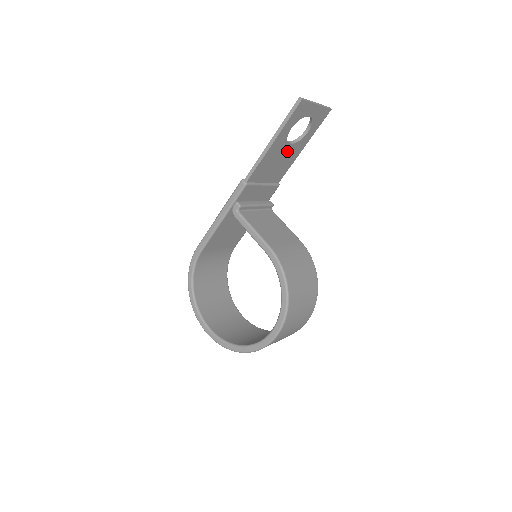
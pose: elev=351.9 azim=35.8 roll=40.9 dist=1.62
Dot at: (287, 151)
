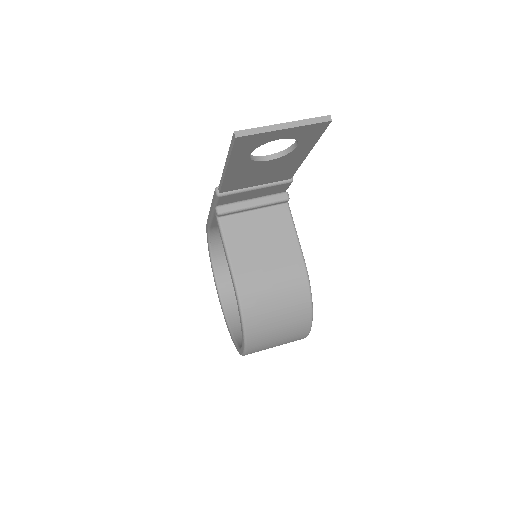
Dot at: (271, 164)
